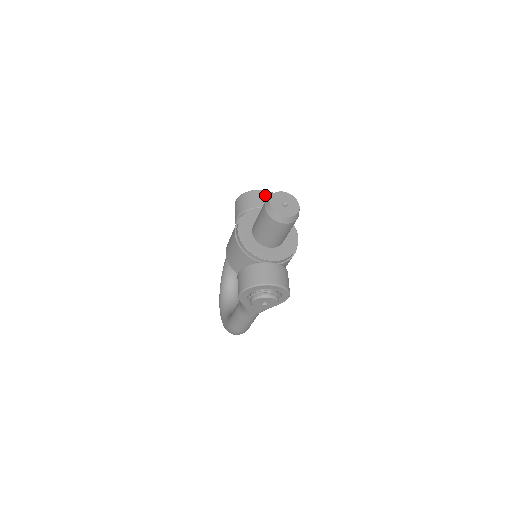
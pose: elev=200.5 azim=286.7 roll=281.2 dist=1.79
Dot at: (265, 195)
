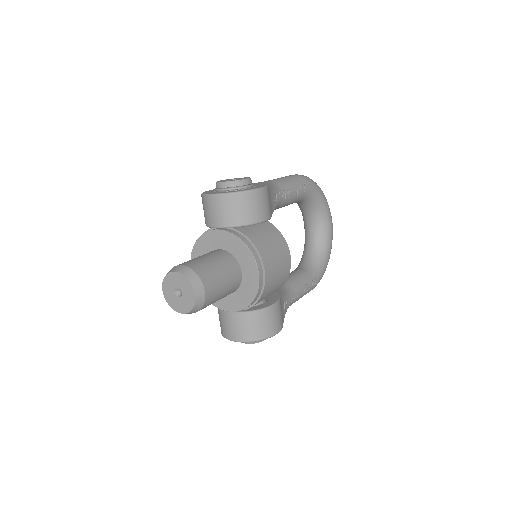
Dot at: (215, 205)
